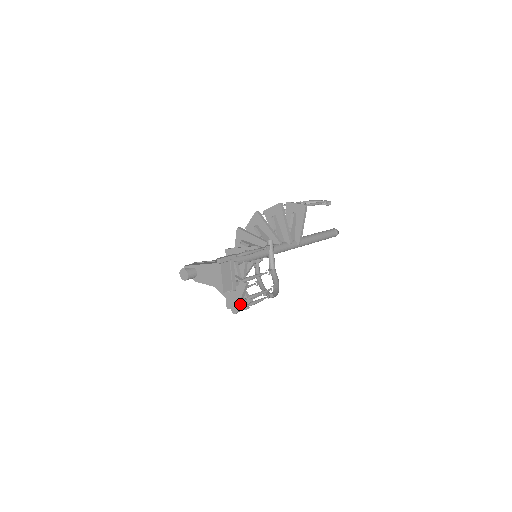
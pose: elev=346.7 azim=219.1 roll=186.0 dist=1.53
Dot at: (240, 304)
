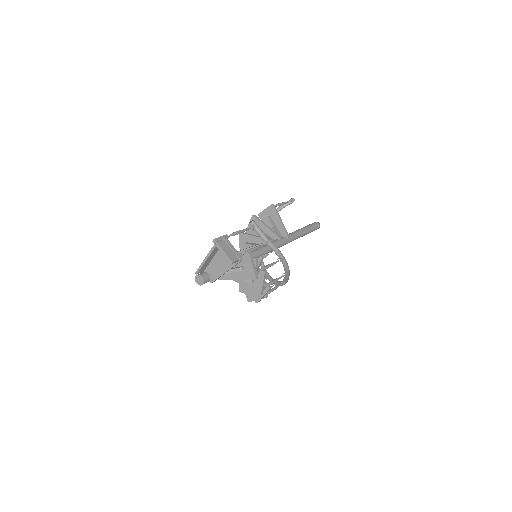
Dot at: (256, 275)
